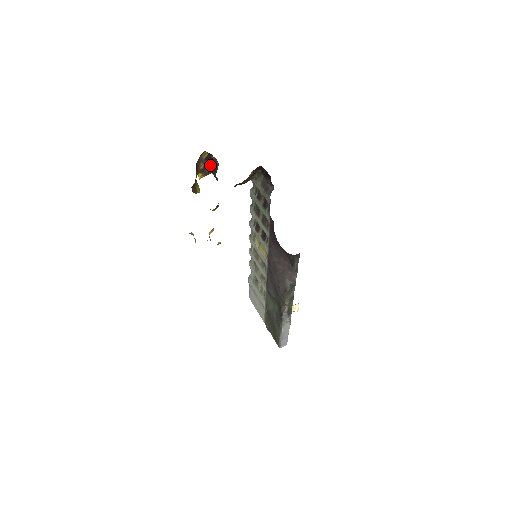
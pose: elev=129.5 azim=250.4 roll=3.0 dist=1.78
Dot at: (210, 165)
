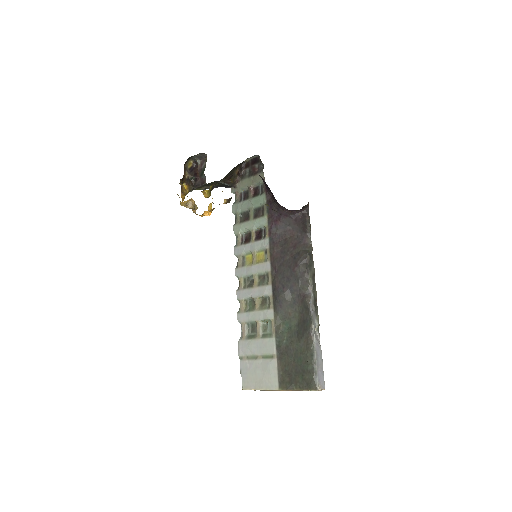
Dot at: (194, 175)
